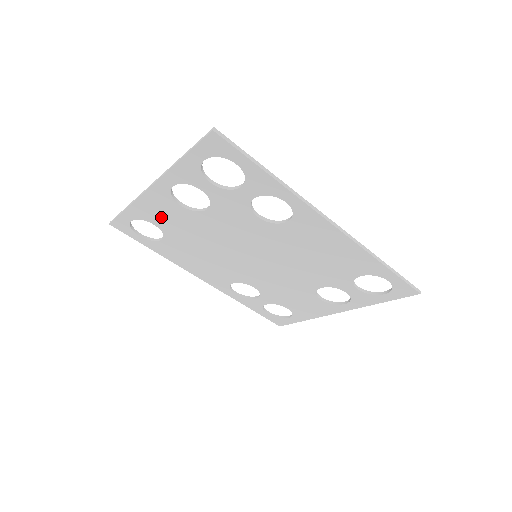
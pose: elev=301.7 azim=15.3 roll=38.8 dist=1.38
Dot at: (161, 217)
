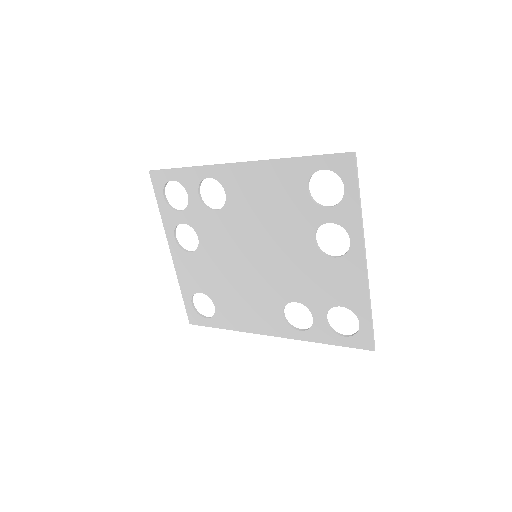
Dot at: (195, 279)
